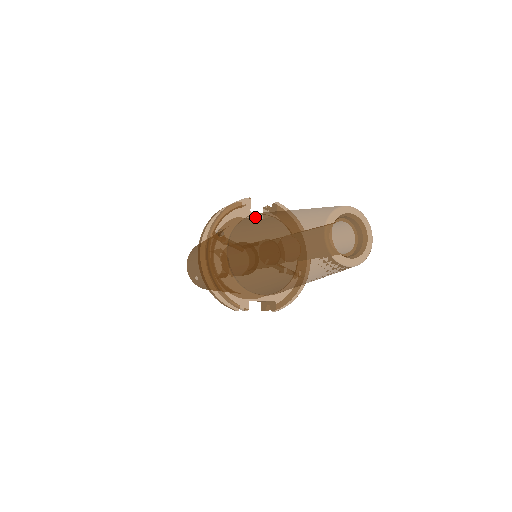
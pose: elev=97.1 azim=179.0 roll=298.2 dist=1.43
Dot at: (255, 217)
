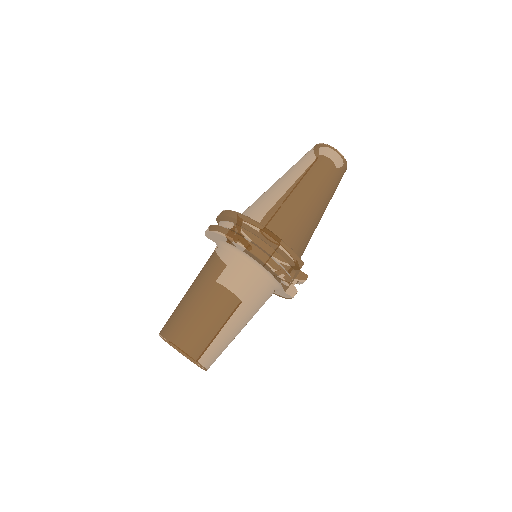
Dot at: occluded
